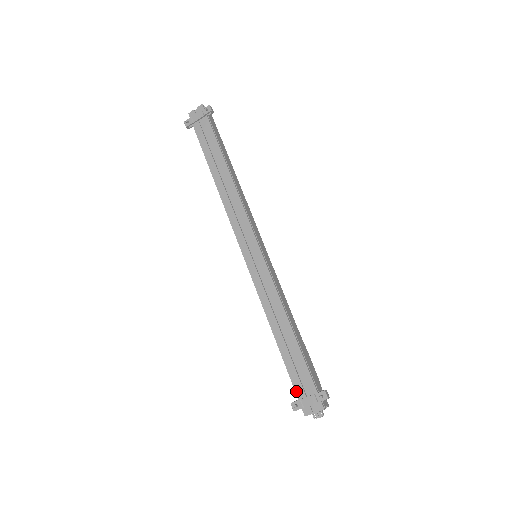
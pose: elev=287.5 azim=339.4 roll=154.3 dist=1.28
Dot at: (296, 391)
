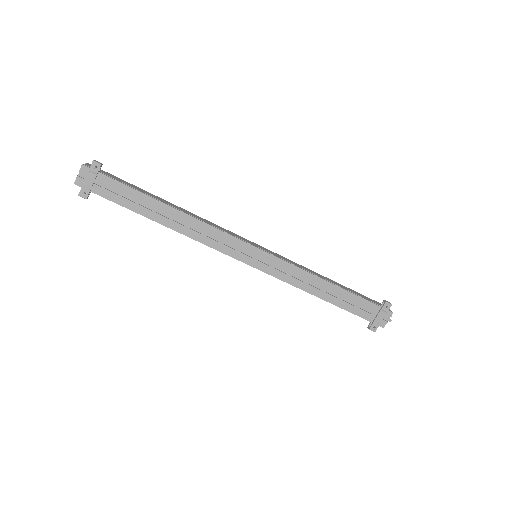
Dot at: (366, 319)
